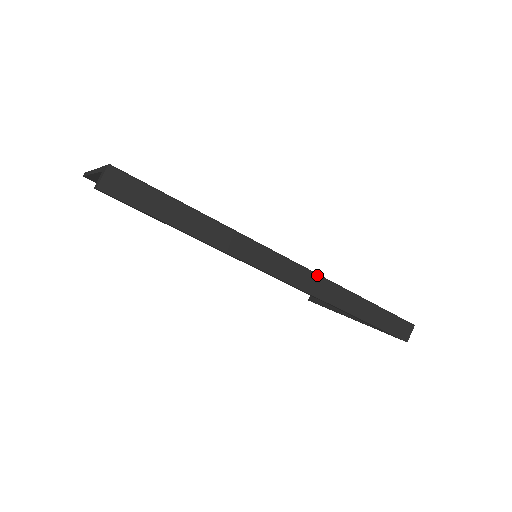
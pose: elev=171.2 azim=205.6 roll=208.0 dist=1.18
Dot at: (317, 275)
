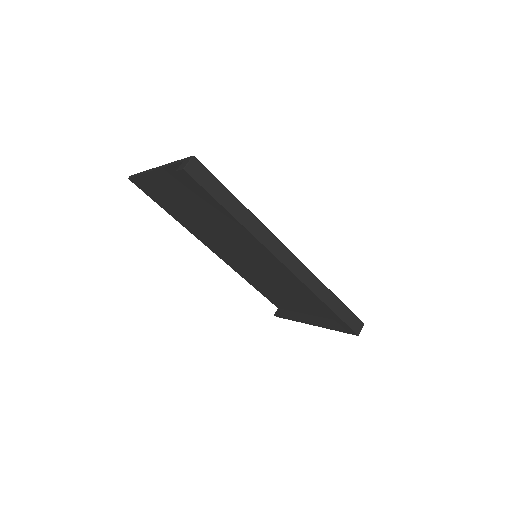
Dot at: (306, 268)
